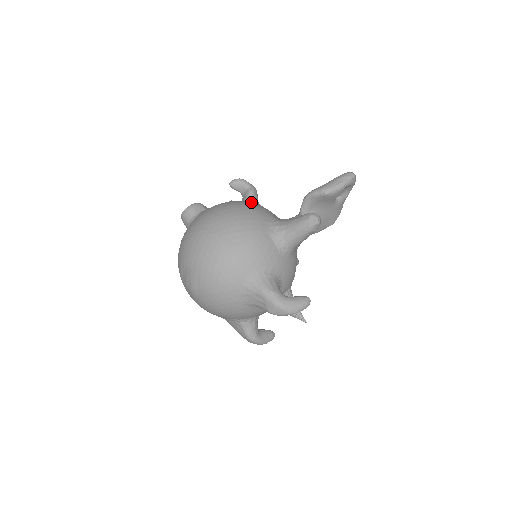
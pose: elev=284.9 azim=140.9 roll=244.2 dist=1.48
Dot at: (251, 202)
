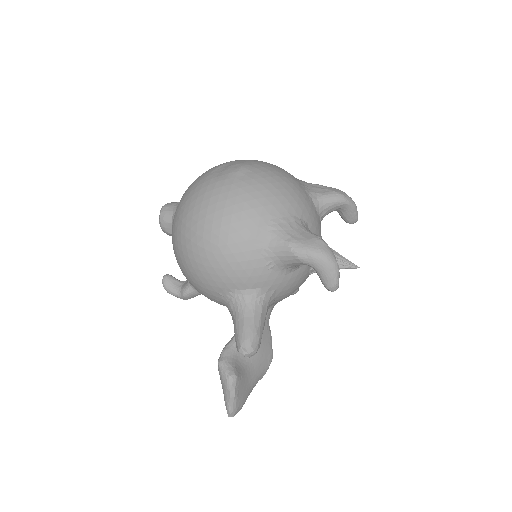
Dot at: occluded
